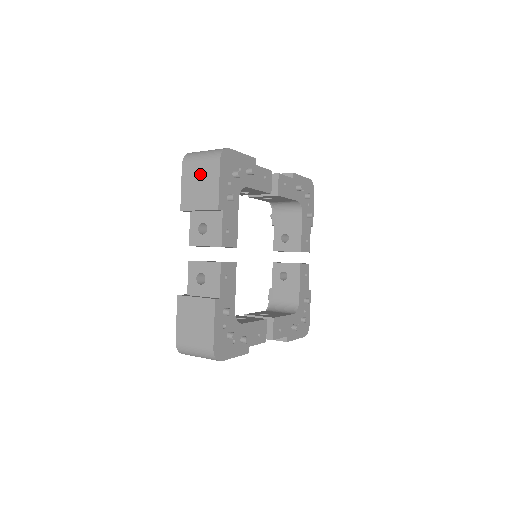
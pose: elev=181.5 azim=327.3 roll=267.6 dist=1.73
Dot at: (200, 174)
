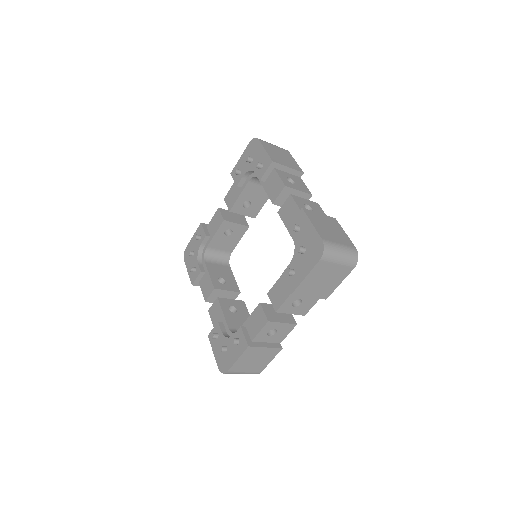
Dot at: (330, 273)
